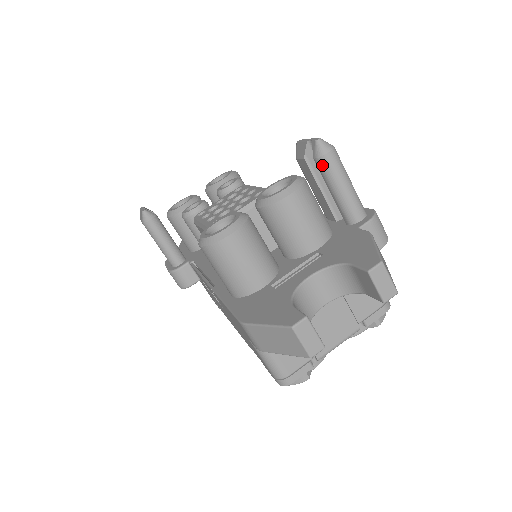
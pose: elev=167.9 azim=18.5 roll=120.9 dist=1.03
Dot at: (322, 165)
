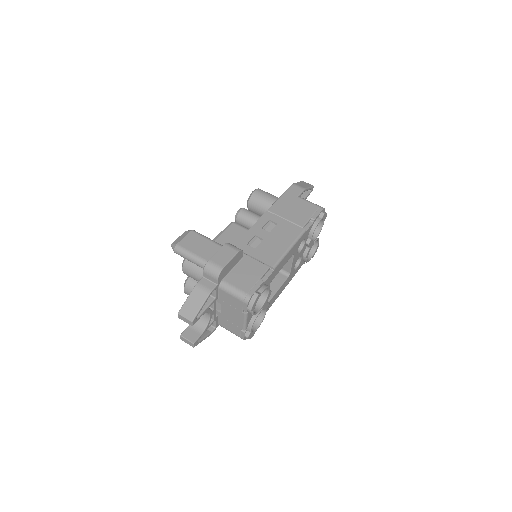
Dot at: occluded
